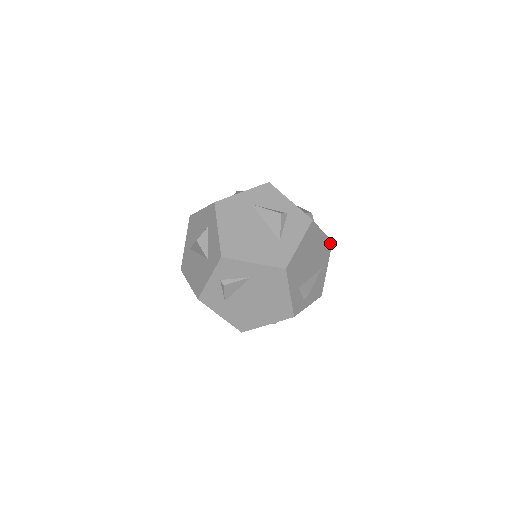
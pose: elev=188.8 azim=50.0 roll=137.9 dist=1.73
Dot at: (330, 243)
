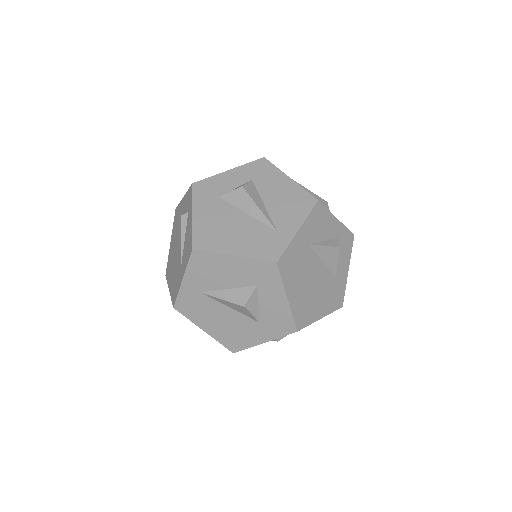
Dot at: occluded
